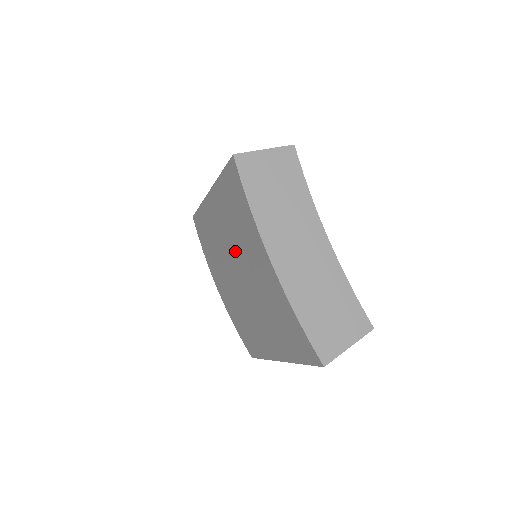
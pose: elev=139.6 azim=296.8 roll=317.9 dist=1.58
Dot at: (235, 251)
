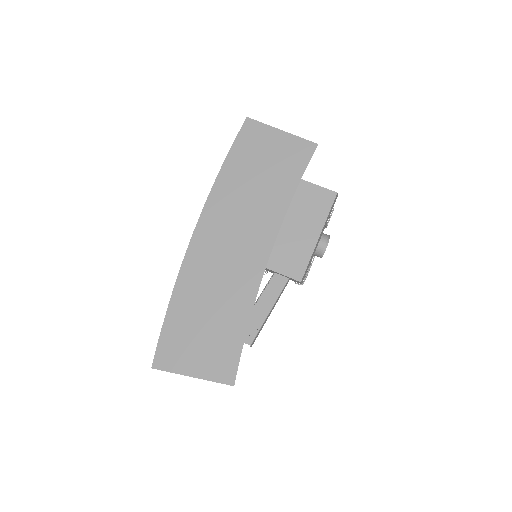
Dot at: occluded
